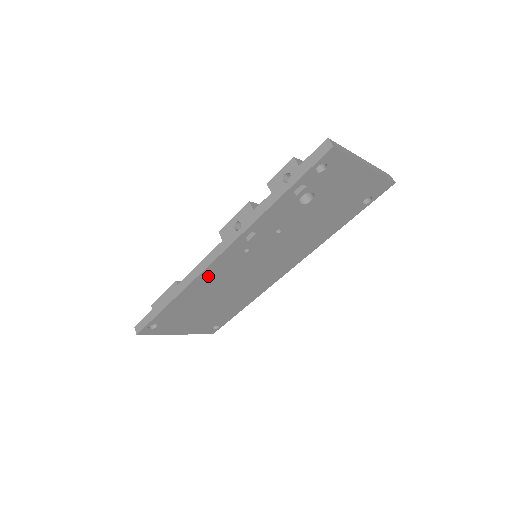
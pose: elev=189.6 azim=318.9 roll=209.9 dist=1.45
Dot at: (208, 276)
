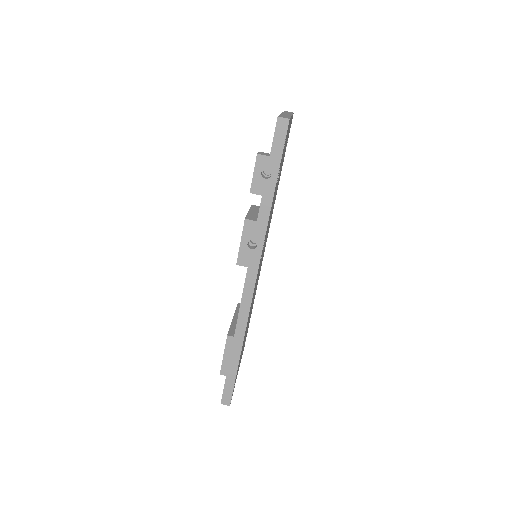
Dot at: (251, 304)
